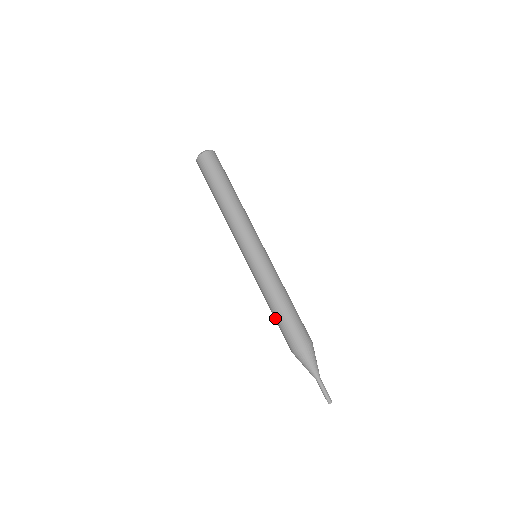
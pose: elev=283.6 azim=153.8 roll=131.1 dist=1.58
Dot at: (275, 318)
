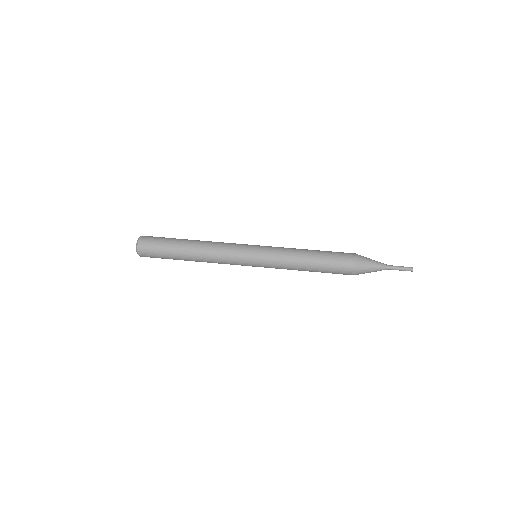
Dot at: (320, 260)
